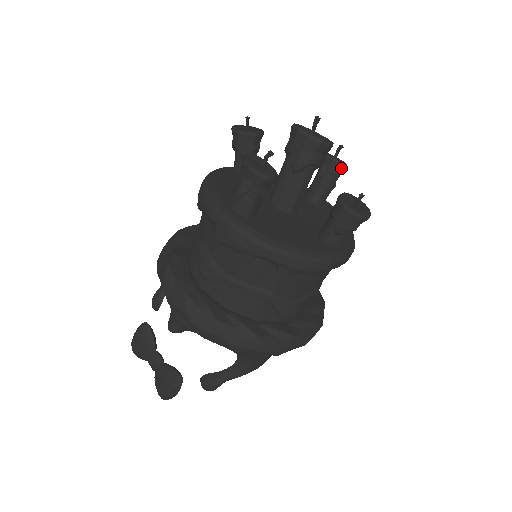
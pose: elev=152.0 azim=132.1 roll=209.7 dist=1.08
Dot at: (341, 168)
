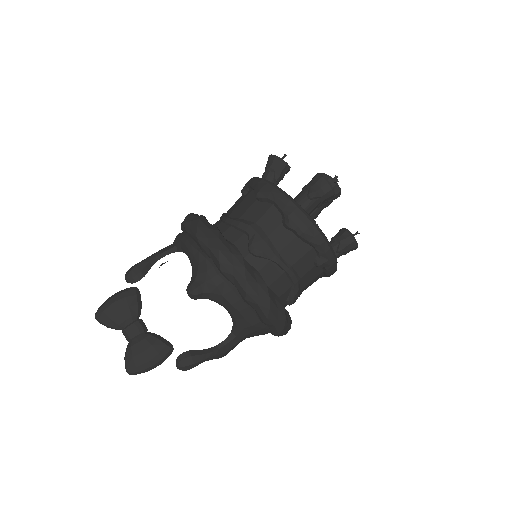
Dot at: occluded
